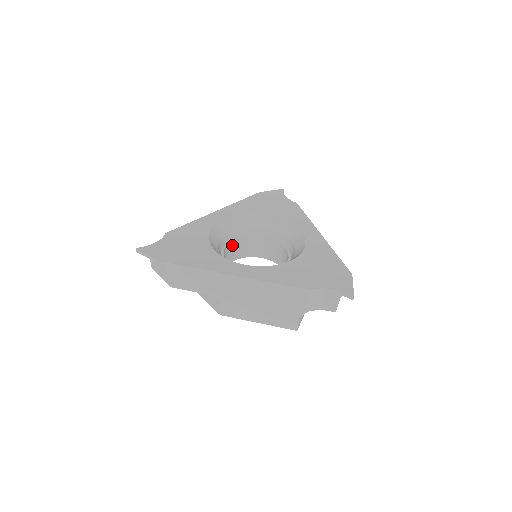
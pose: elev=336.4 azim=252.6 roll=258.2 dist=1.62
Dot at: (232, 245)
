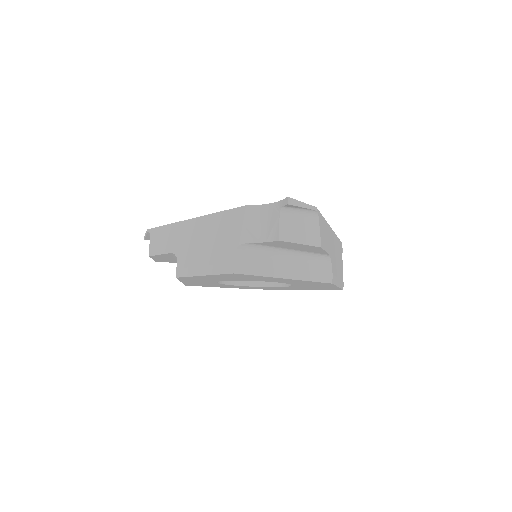
Dot at: occluded
